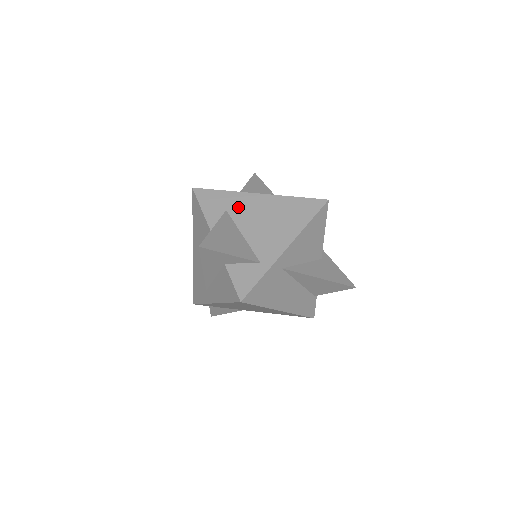
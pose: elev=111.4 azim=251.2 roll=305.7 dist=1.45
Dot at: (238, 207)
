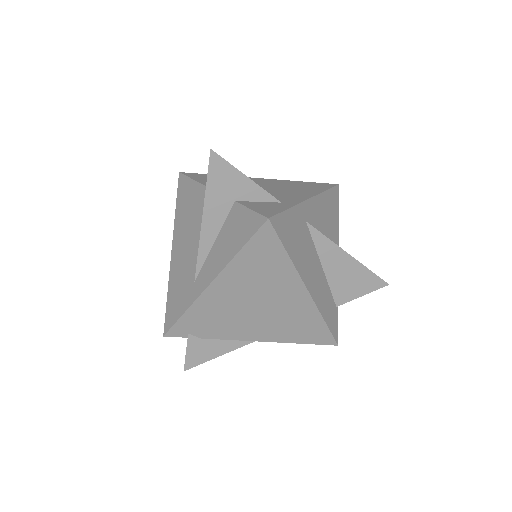
Dot at: occluded
